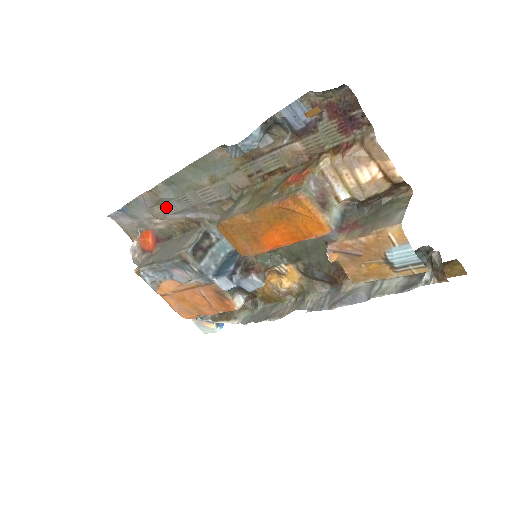
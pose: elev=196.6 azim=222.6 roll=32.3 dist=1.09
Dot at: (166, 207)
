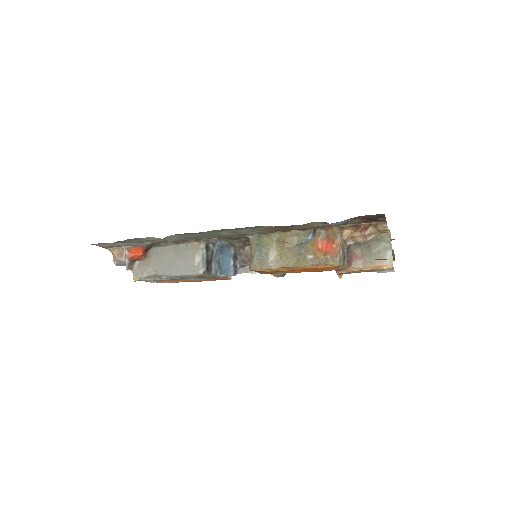
Dot at: occluded
